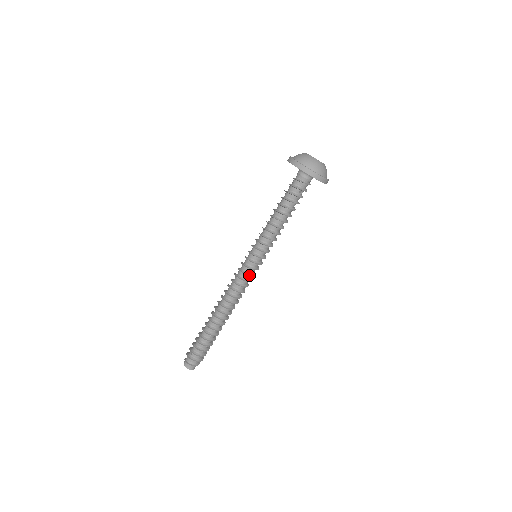
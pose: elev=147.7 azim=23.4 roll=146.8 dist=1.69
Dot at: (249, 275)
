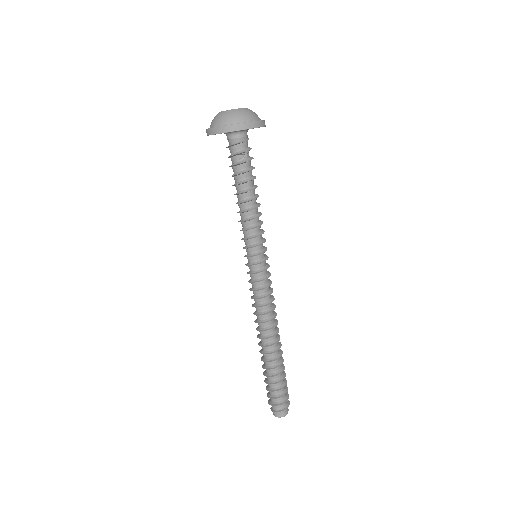
Dot at: (256, 282)
